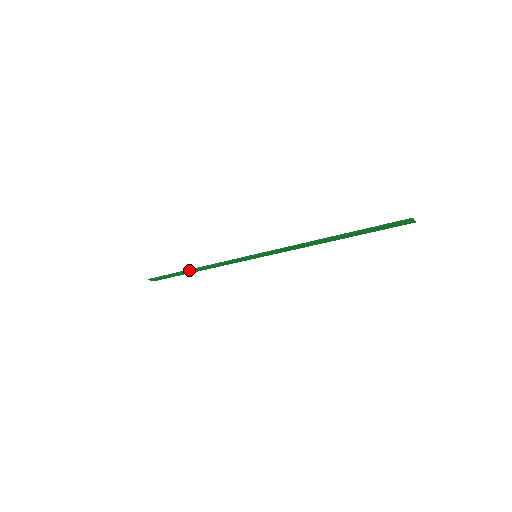
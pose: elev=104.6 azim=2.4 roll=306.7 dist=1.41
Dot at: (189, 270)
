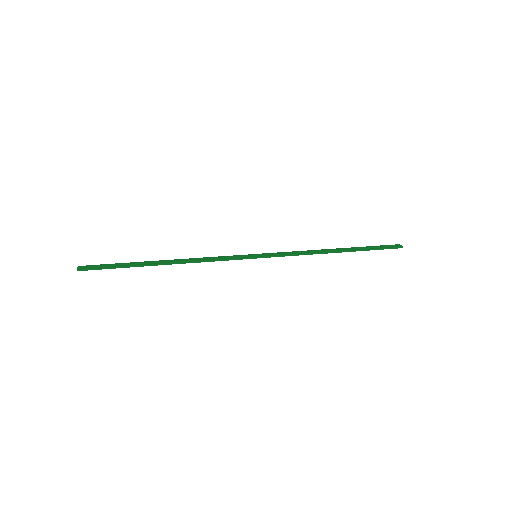
Dot at: occluded
